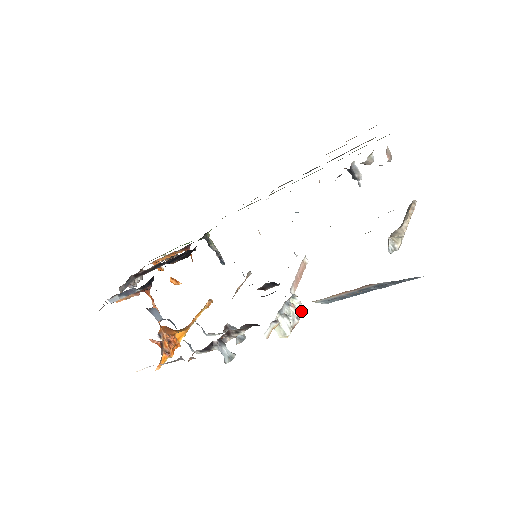
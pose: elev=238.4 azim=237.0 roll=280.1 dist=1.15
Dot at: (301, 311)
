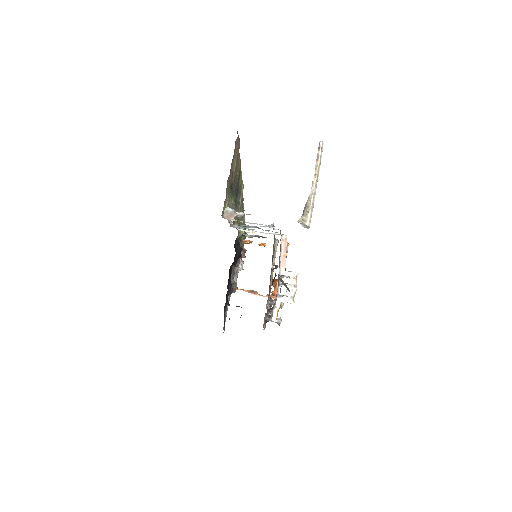
Dot at: (296, 278)
